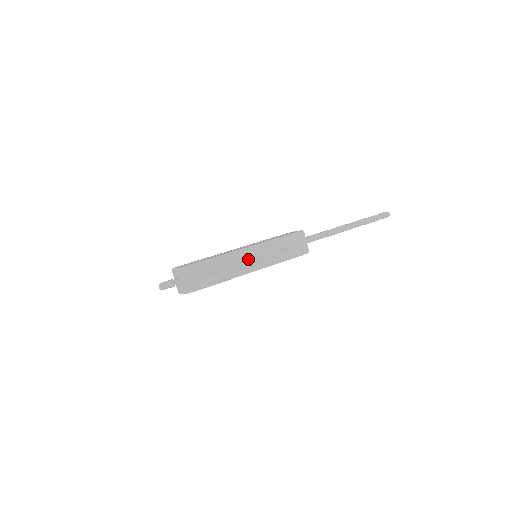
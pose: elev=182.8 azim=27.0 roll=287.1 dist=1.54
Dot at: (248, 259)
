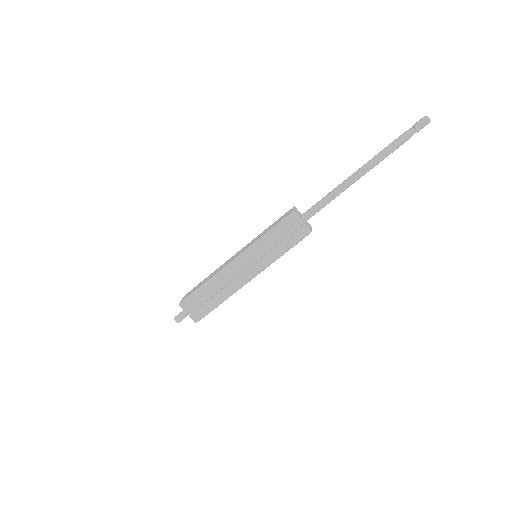
Dot at: (244, 267)
